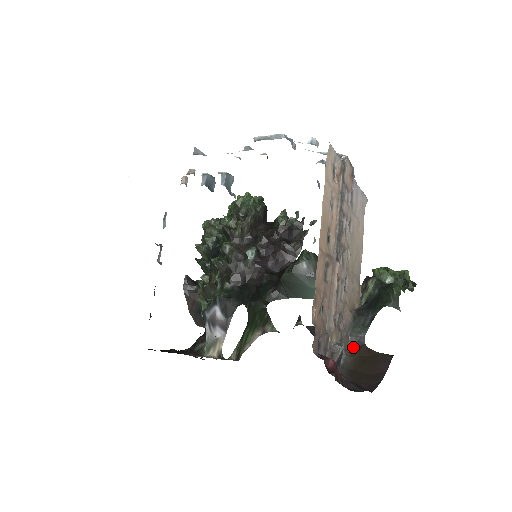
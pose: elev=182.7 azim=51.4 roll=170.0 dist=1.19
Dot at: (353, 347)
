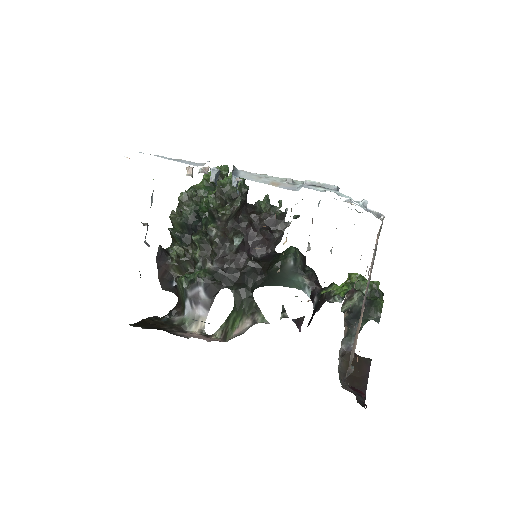
Dot at: (344, 352)
